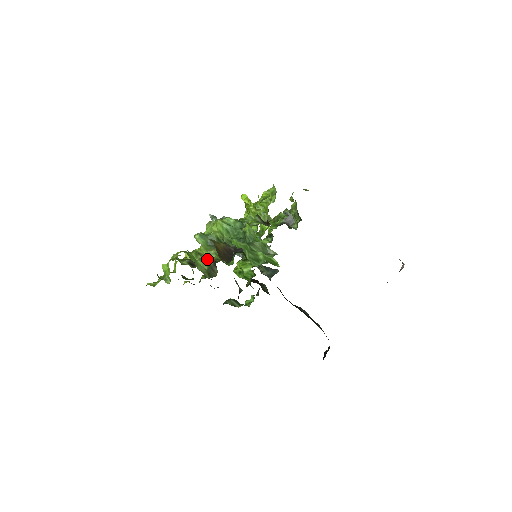
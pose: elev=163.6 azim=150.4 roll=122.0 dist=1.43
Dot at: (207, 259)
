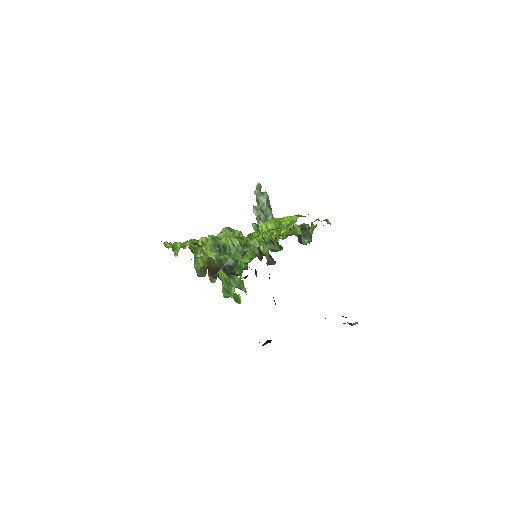
Dot at: (207, 258)
